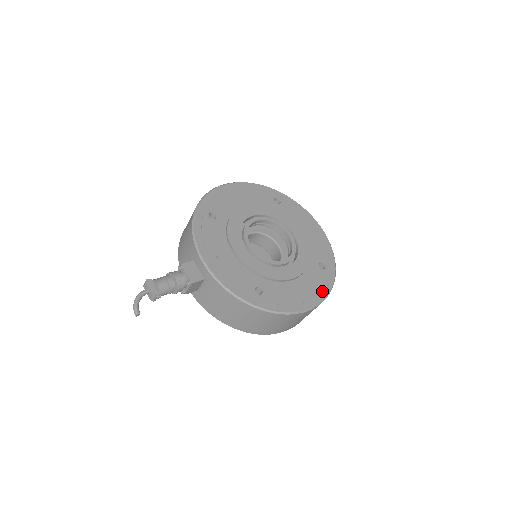
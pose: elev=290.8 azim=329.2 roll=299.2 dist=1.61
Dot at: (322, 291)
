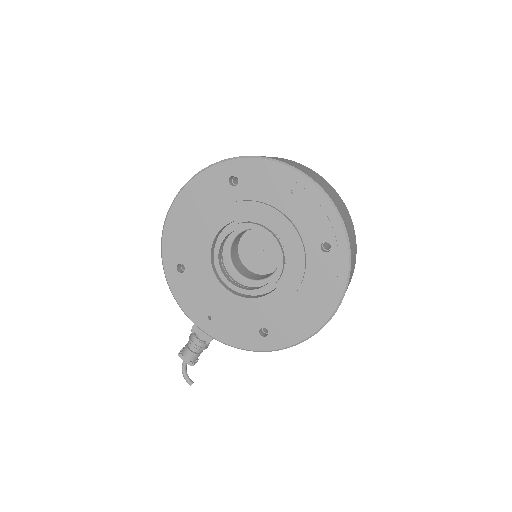
Dot at: (336, 287)
